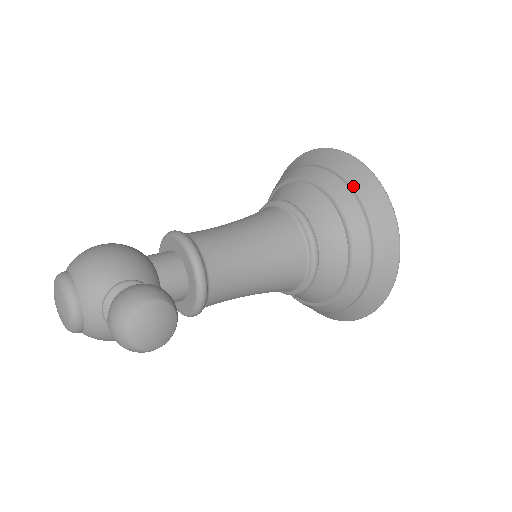
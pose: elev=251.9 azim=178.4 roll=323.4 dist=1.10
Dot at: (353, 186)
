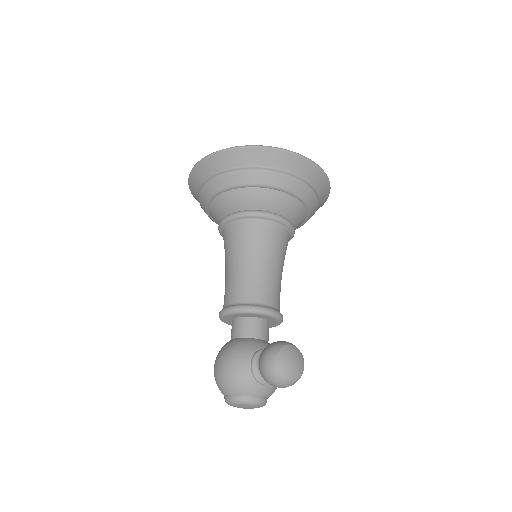
Dot at: (240, 166)
